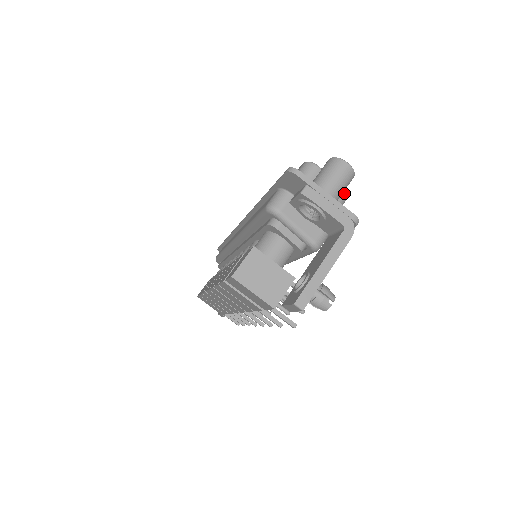
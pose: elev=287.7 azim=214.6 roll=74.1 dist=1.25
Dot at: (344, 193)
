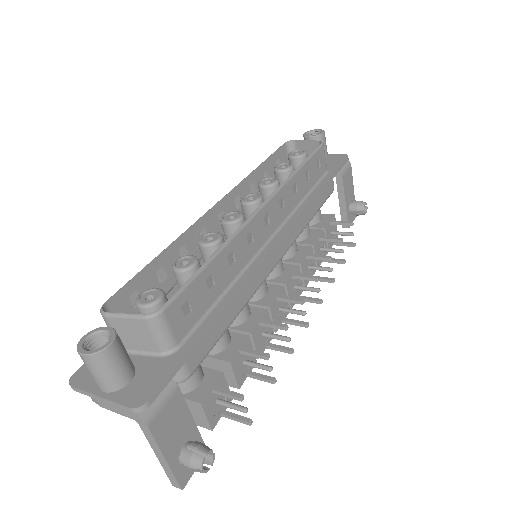
Dot at: (147, 320)
